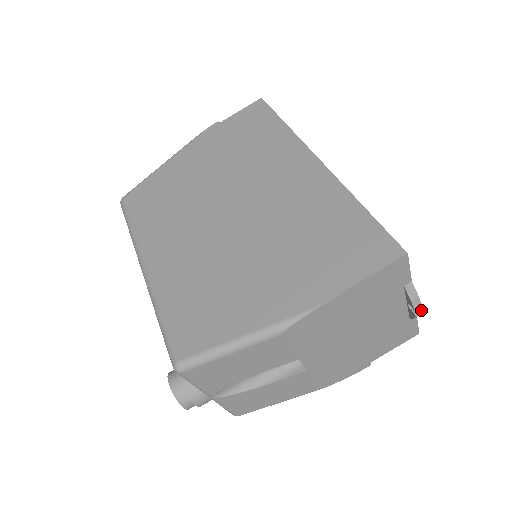
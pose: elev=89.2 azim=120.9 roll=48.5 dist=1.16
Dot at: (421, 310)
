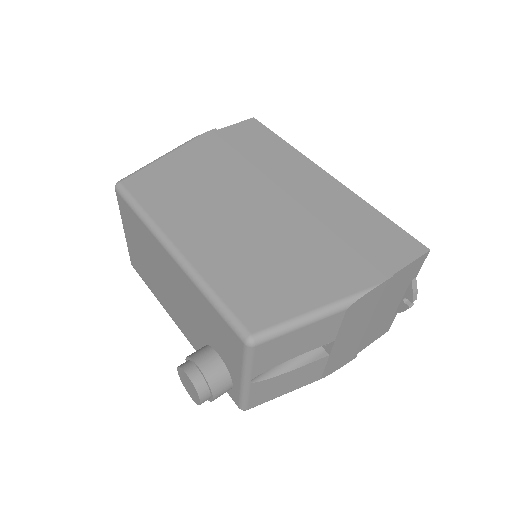
Dot at: (413, 303)
